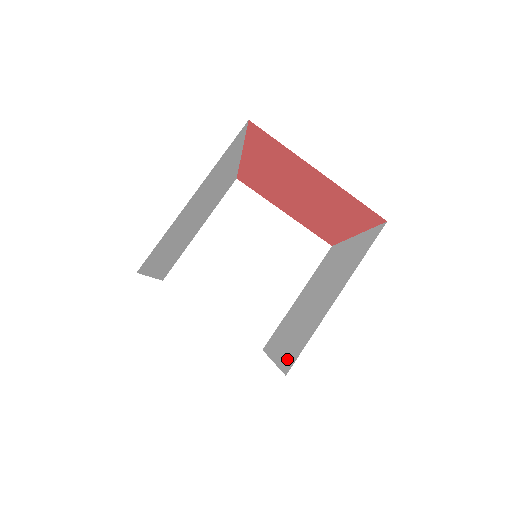
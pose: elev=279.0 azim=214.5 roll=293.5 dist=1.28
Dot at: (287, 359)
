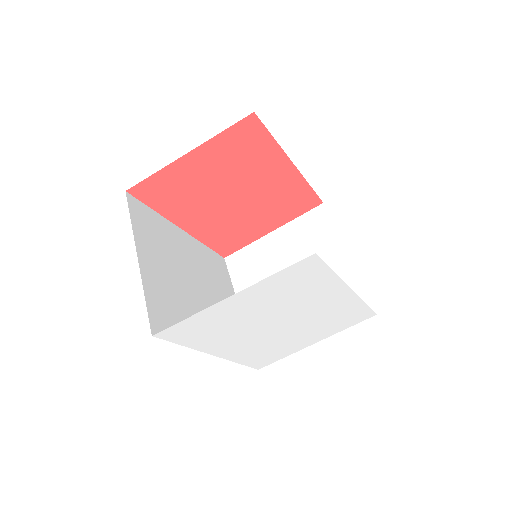
Dot at: occluded
